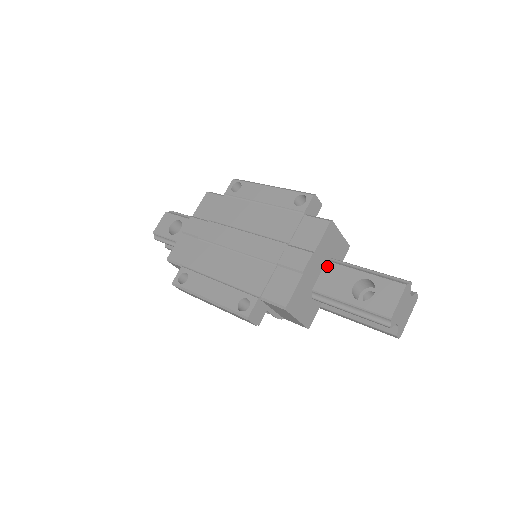
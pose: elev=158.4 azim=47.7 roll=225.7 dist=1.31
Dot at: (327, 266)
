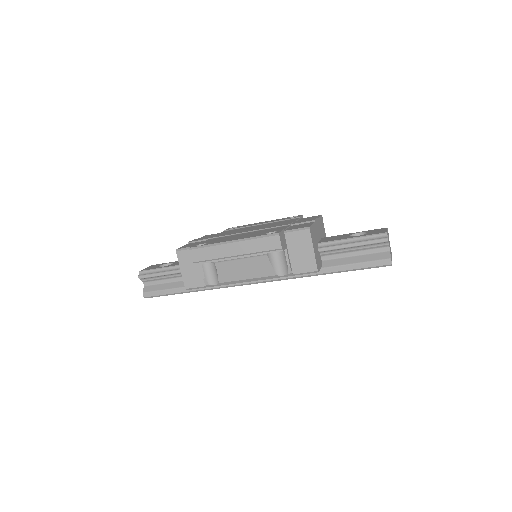
Dot at: (324, 238)
